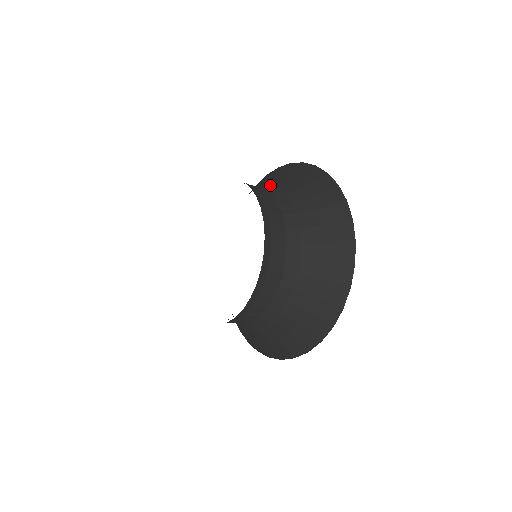
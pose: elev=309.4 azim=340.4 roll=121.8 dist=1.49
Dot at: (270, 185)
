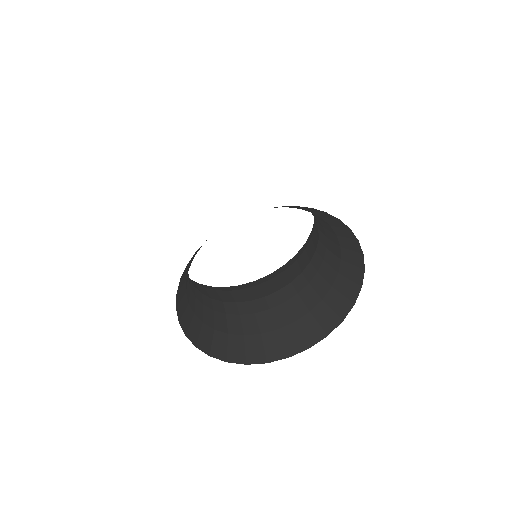
Dot at: (326, 239)
